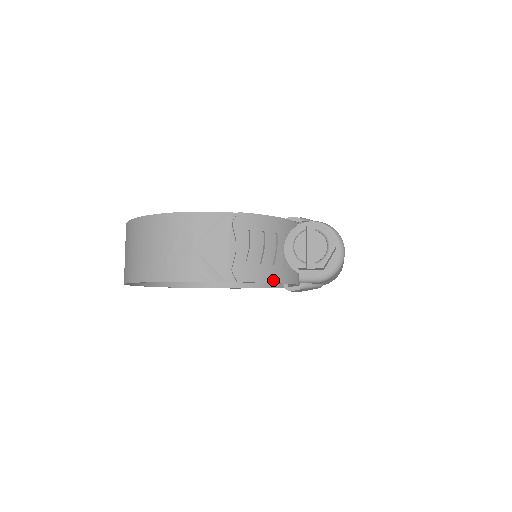
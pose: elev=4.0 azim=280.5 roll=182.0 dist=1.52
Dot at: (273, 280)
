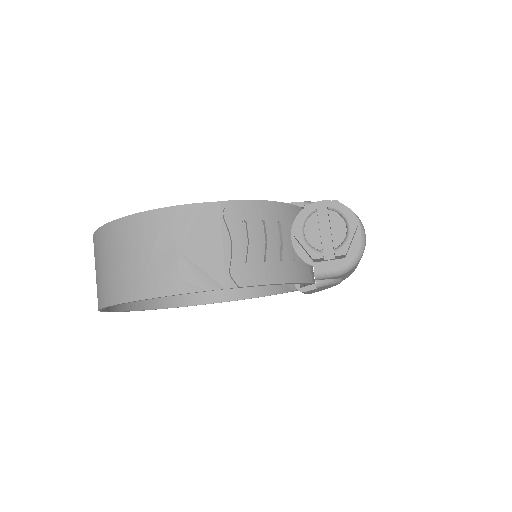
Dot at: (283, 280)
